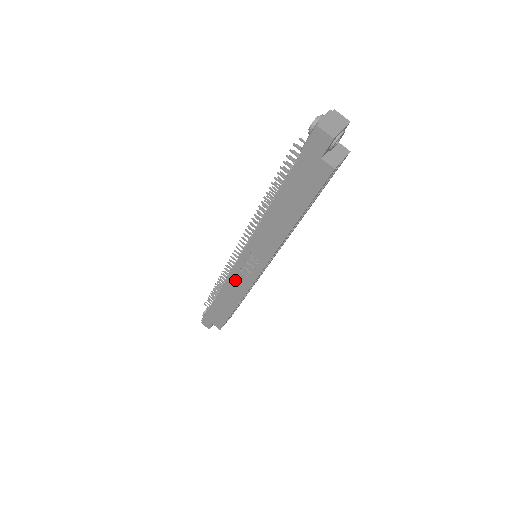
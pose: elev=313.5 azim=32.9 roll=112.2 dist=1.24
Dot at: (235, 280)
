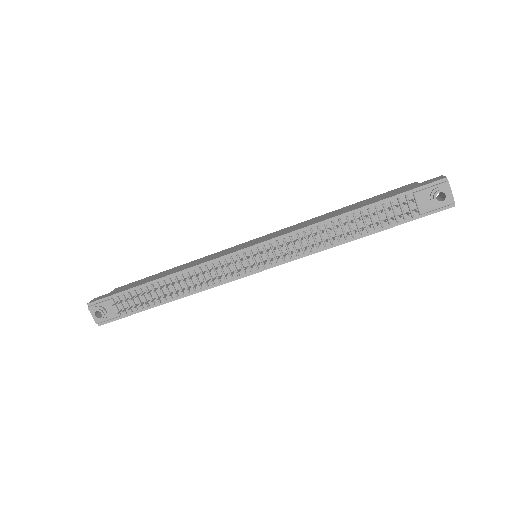
Dot at: occluded
